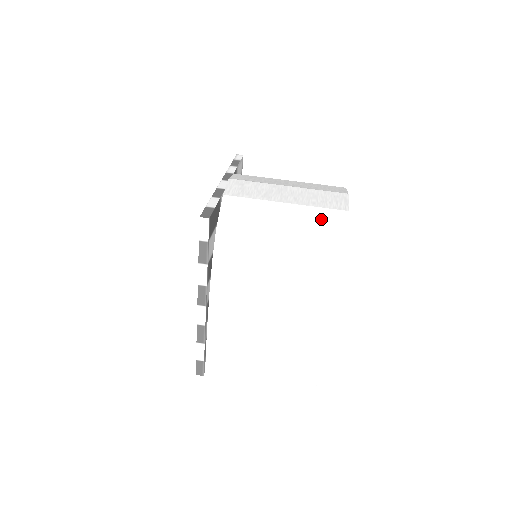
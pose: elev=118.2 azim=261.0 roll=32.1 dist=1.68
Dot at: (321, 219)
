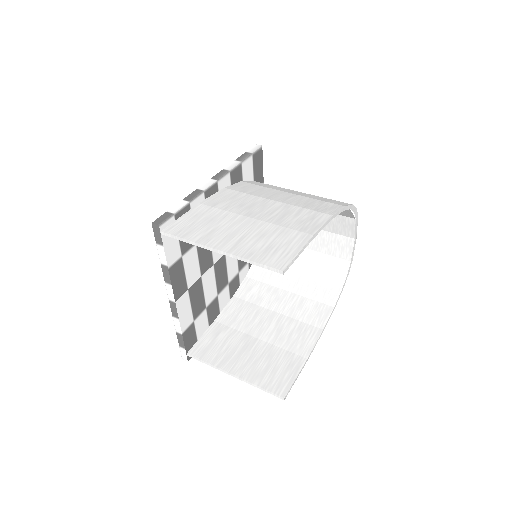
Dot at: occluded
